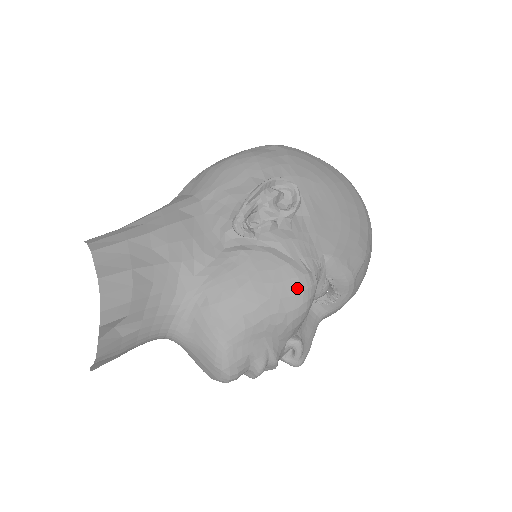
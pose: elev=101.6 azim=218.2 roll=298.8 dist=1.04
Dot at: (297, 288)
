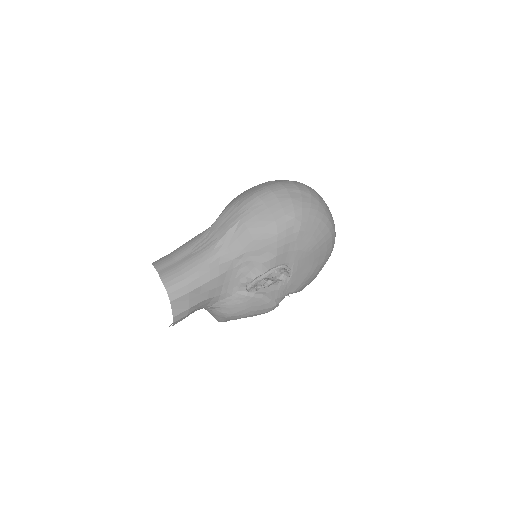
Dot at: (267, 311)
